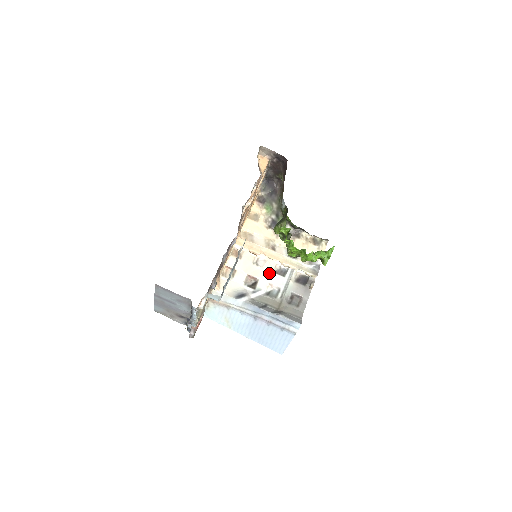
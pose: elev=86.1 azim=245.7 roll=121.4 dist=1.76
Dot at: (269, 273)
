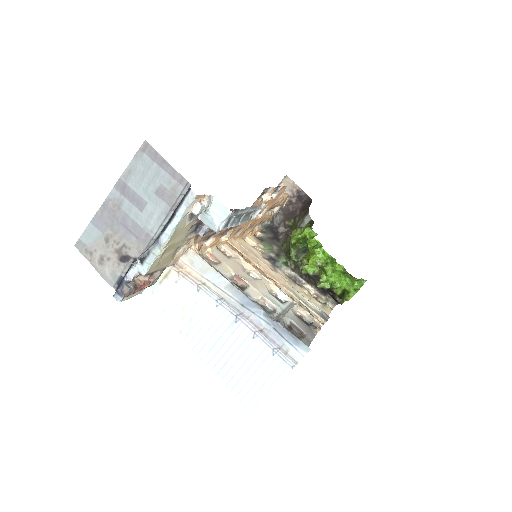
Dot at: (263, 289)
